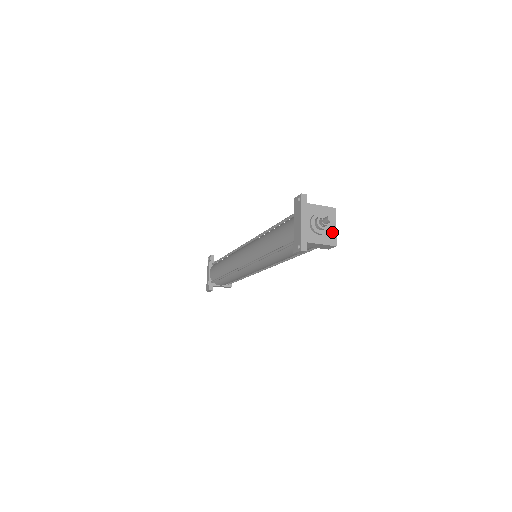
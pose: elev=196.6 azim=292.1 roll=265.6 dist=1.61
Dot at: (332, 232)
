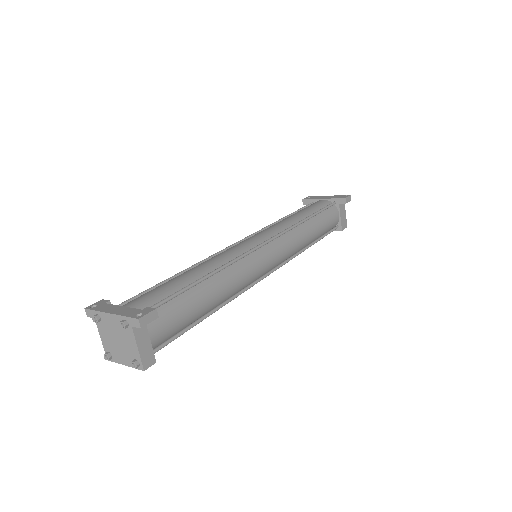
Dot at: occluded
